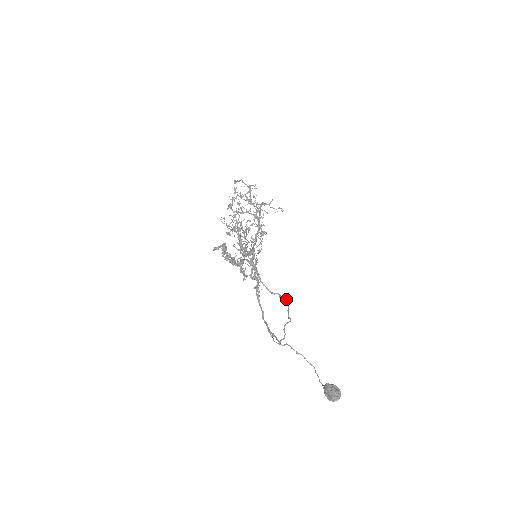
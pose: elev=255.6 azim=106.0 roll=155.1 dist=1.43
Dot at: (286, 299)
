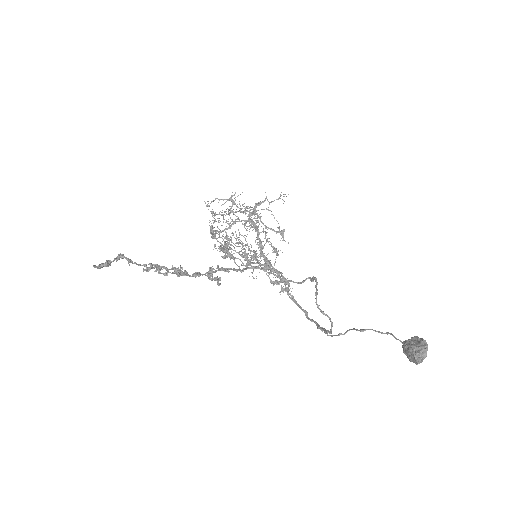
Dot at: (313, 276)
